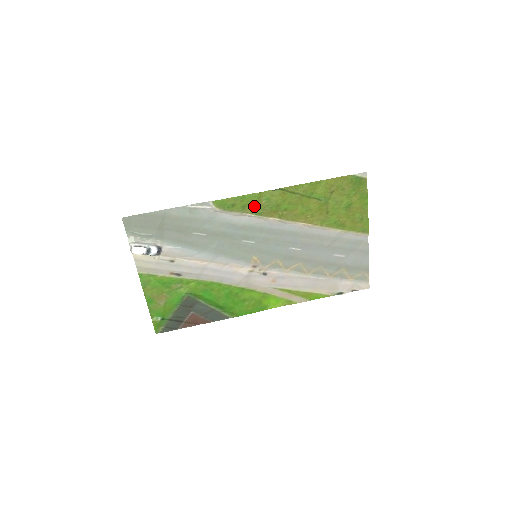
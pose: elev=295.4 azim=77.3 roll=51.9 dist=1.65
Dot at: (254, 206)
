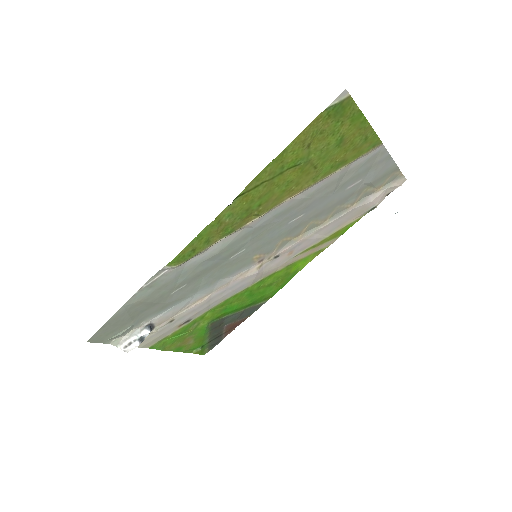
Dot at: (218, 231)
